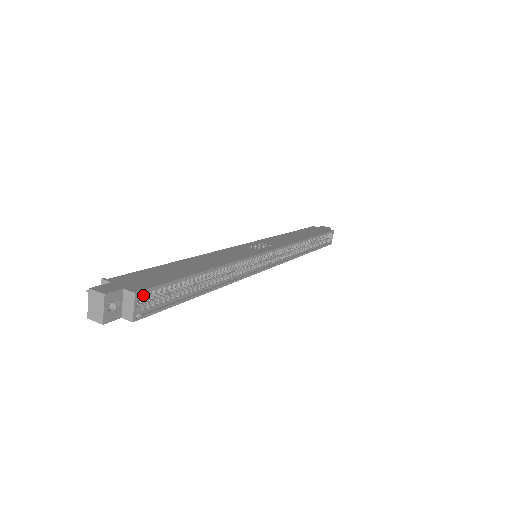
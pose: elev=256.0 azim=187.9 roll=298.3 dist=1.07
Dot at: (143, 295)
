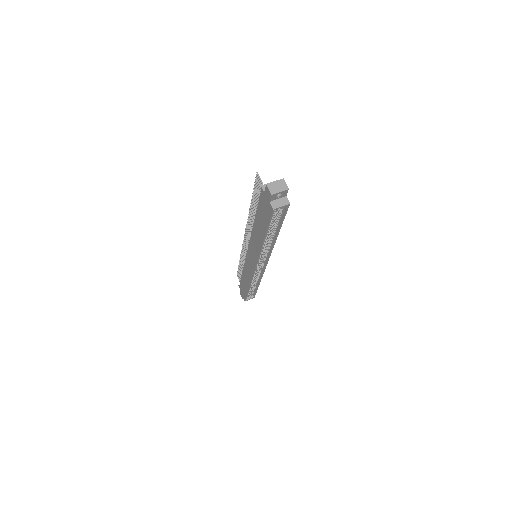
Dot at: (286, 208)
